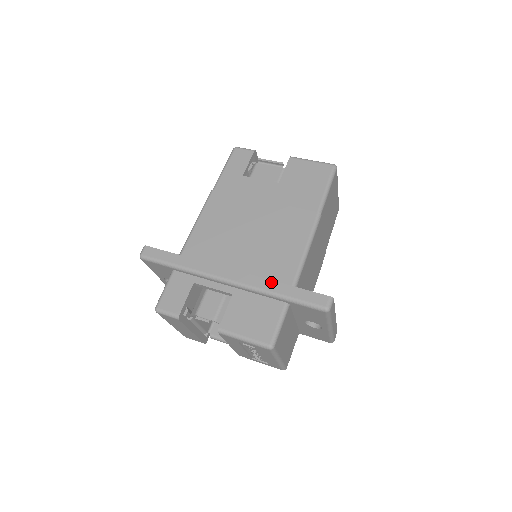
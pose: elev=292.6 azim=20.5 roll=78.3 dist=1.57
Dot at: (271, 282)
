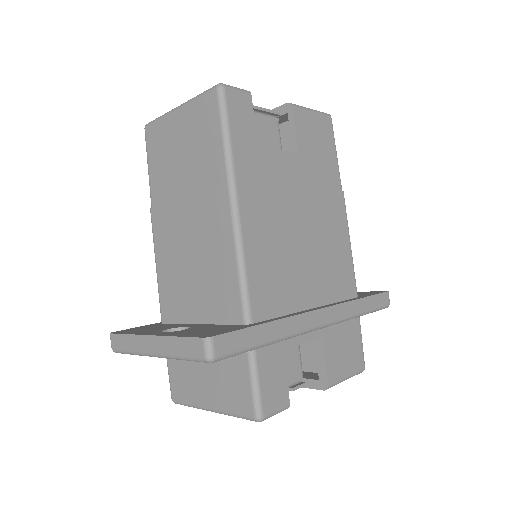
Dot at: (354, 303)
